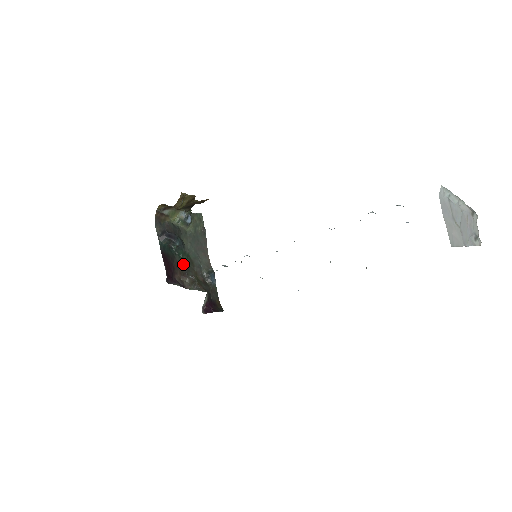
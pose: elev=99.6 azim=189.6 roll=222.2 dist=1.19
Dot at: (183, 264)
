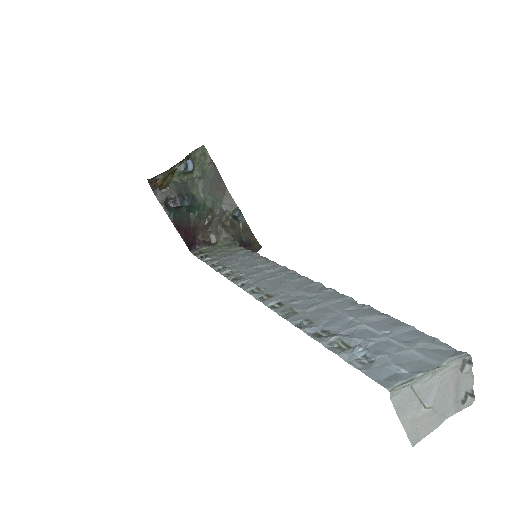
Dot at: (202, 219)
